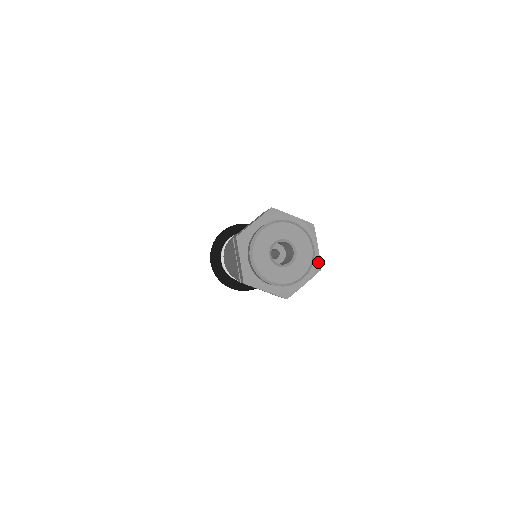
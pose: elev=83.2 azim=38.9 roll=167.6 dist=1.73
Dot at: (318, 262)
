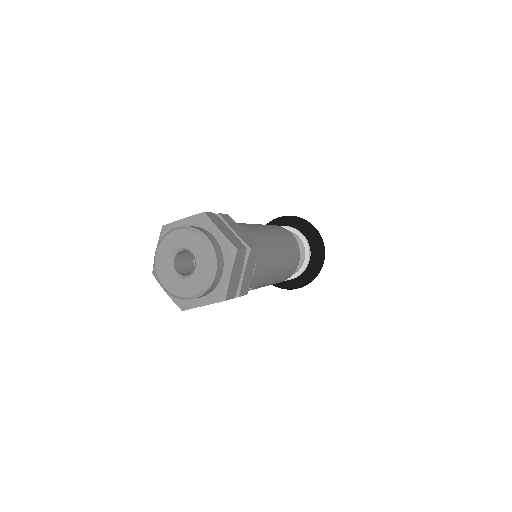
Dot at: (224, 291)
